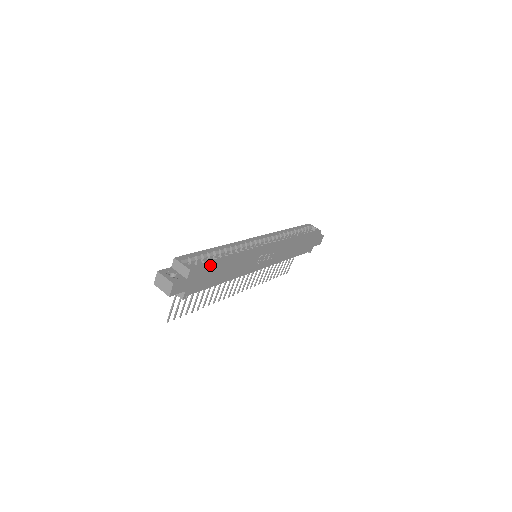
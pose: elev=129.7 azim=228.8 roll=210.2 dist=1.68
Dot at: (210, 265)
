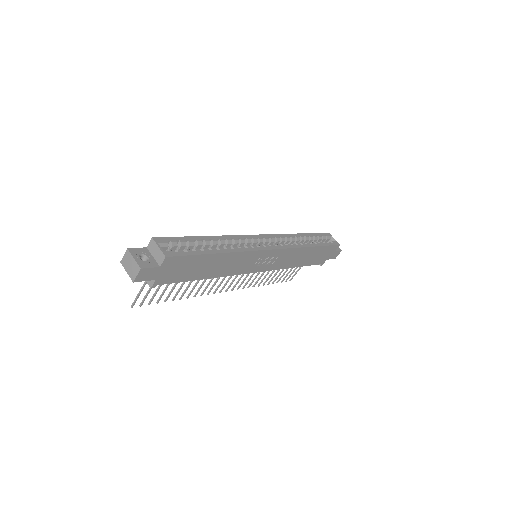
Dot at: (193, 256)
